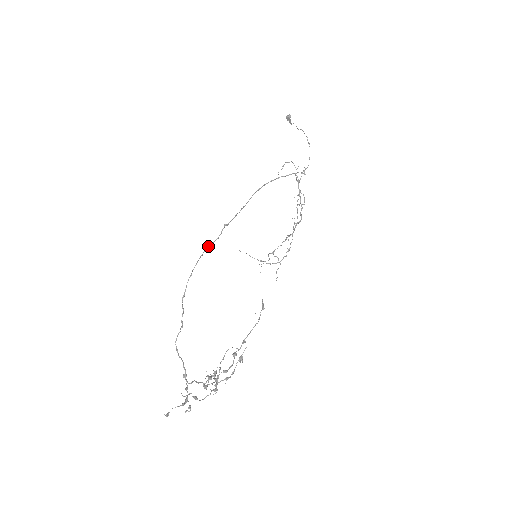
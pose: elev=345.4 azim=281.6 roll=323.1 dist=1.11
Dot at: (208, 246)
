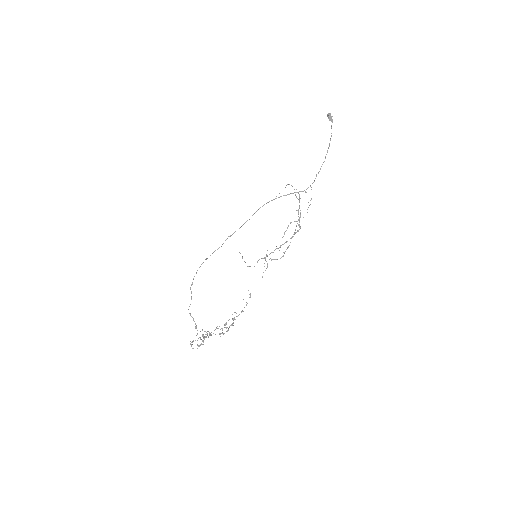
Dot at: (213, 252)
